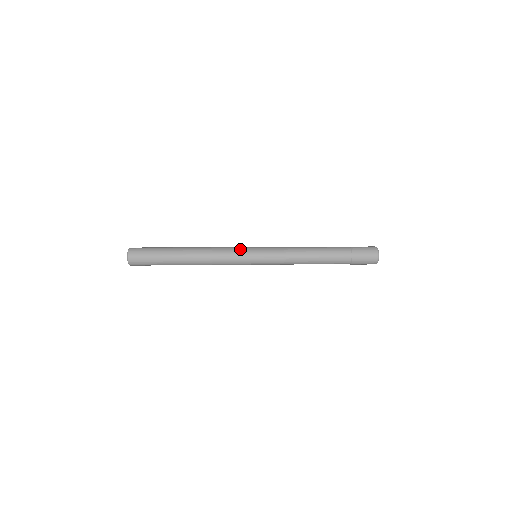
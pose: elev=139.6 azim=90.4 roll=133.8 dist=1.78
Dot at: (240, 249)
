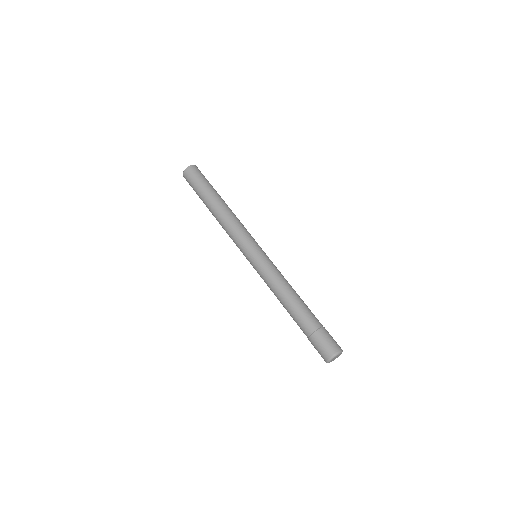
Dot at: (253, 238)
